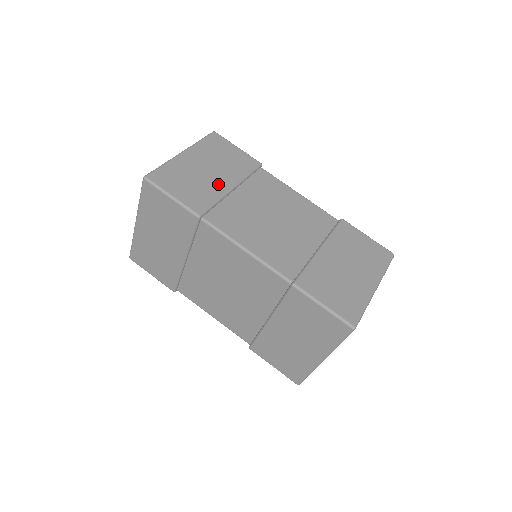
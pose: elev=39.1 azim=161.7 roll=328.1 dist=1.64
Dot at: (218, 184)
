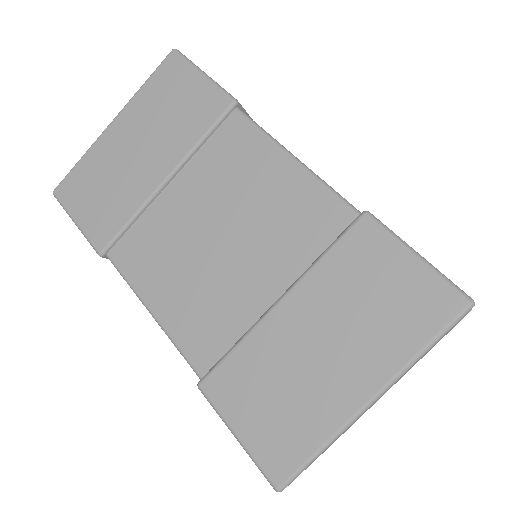
Dot at: occluded
